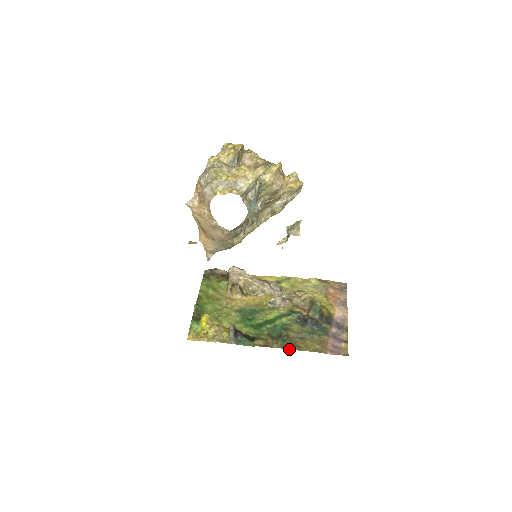
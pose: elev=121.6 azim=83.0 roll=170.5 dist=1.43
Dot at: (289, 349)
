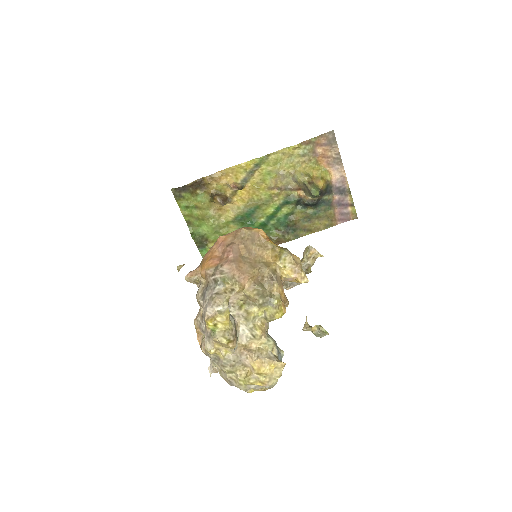
Dot at: occluded
